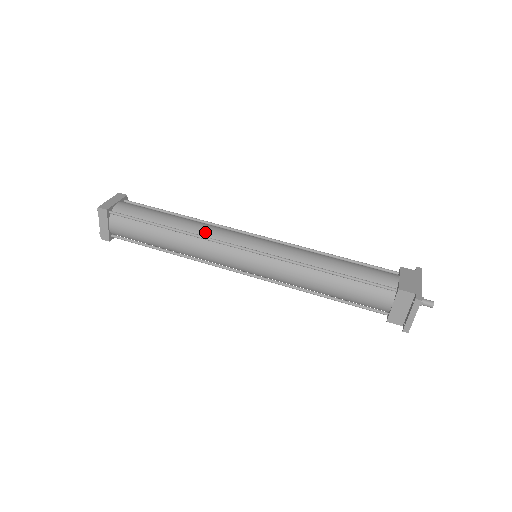
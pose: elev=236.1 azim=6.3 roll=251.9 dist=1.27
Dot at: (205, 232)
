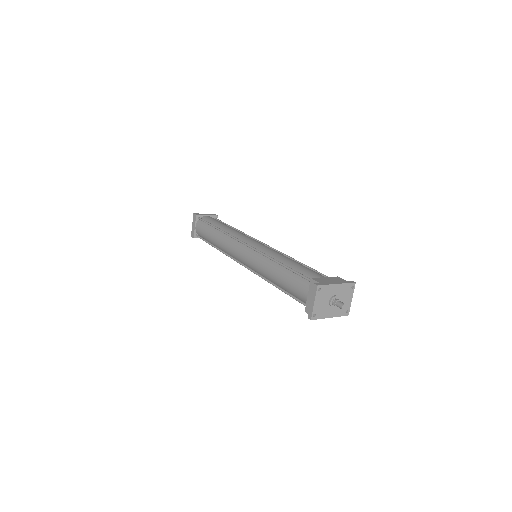
Dot at: (234, 233)
